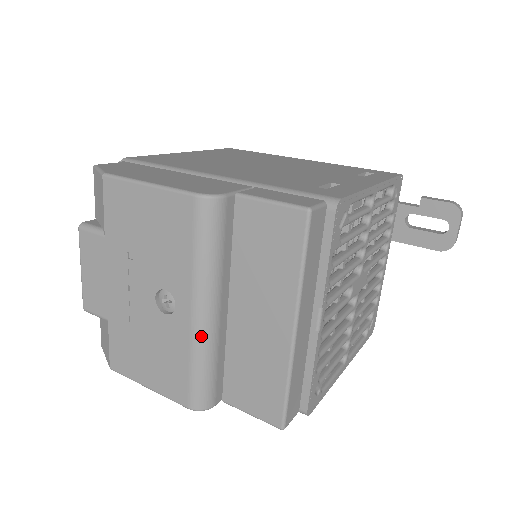
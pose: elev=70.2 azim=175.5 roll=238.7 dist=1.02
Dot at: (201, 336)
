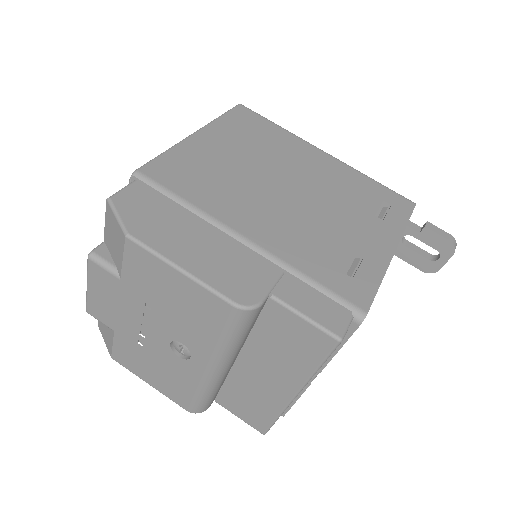
Dot at: (211, 381)
